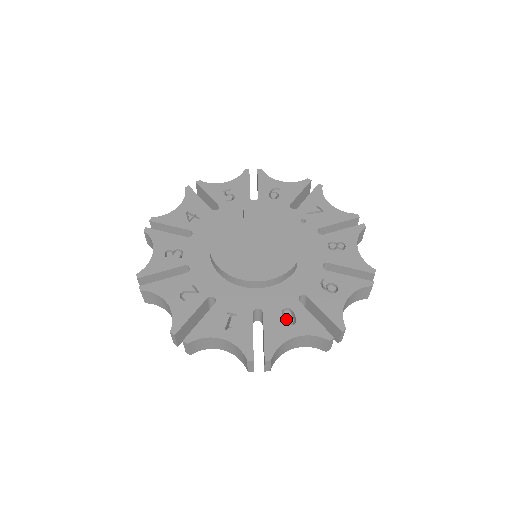
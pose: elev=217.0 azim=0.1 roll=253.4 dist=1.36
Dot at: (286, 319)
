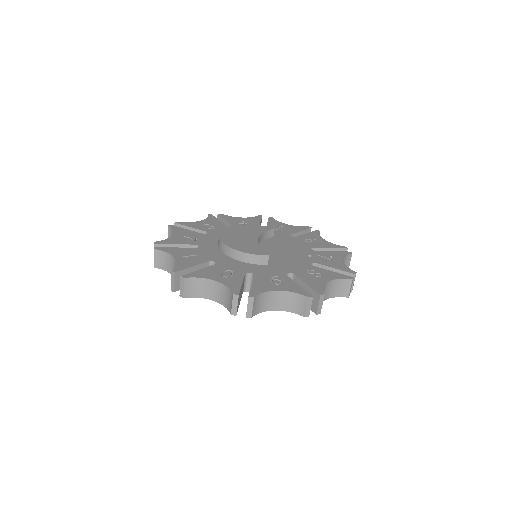
Dot at: (224, 274)
